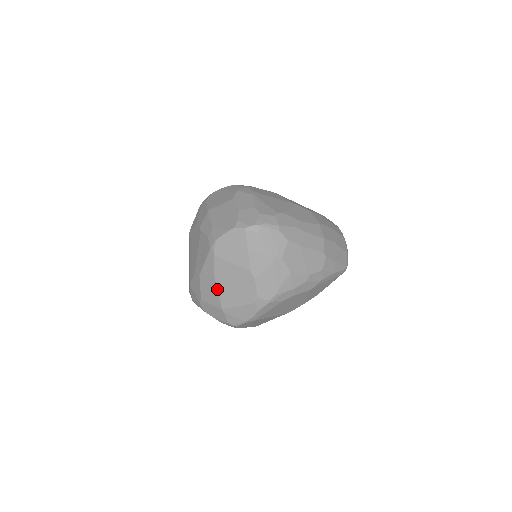
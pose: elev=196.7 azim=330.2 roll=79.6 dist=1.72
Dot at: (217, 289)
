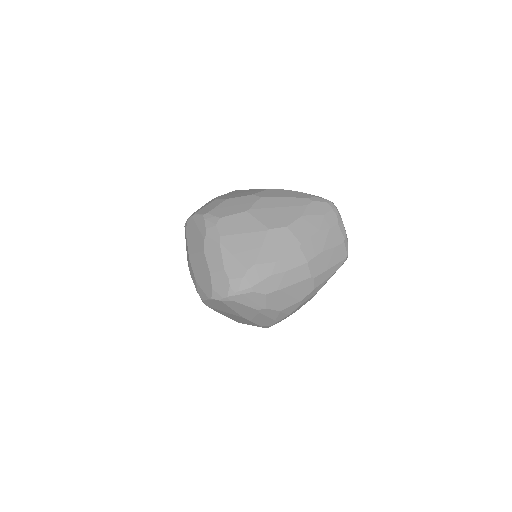
Dot at: occluded
